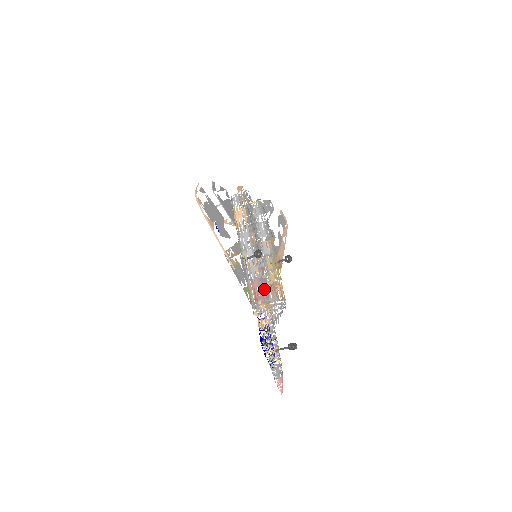
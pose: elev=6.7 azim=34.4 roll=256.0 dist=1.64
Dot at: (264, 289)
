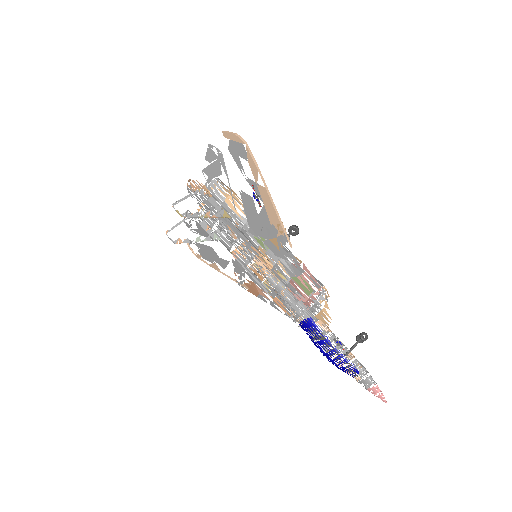
Dot at: occluded
